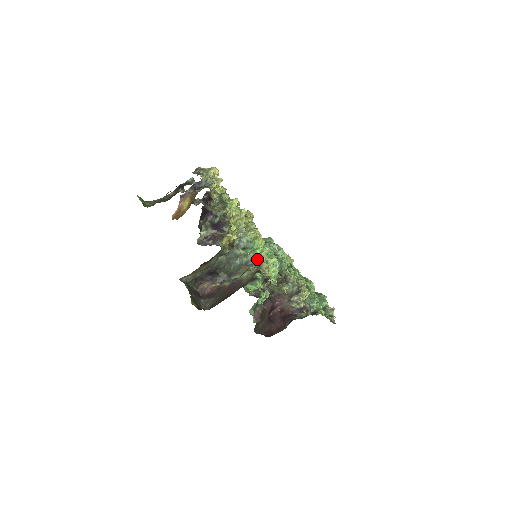
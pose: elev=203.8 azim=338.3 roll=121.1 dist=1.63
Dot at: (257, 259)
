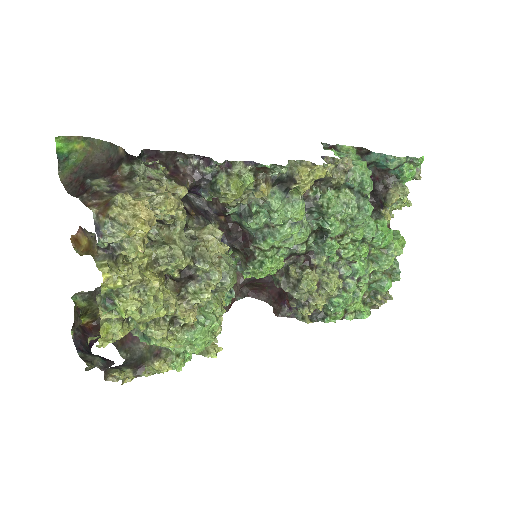
Dot at: occluded
